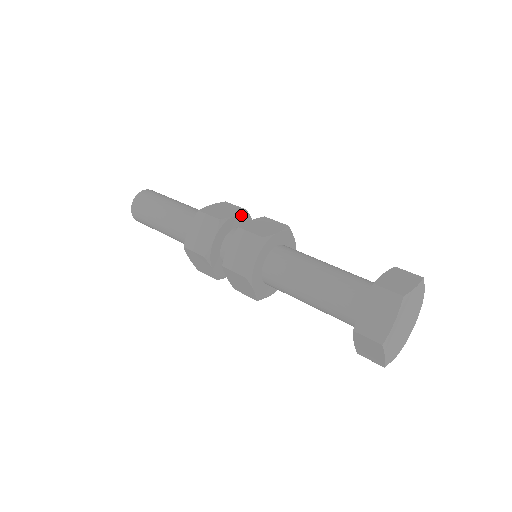
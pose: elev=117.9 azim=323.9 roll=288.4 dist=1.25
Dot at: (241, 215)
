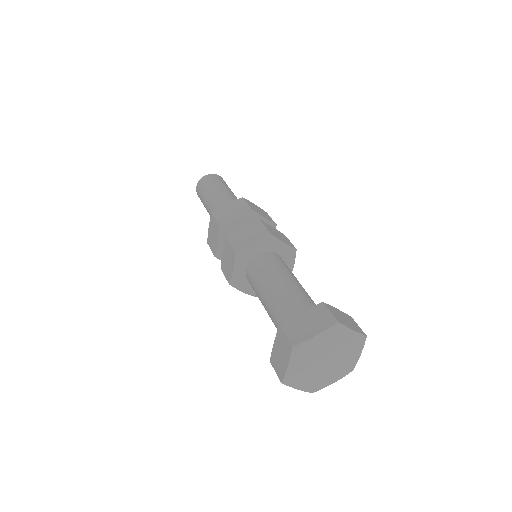
Dot at: (269, 223)
